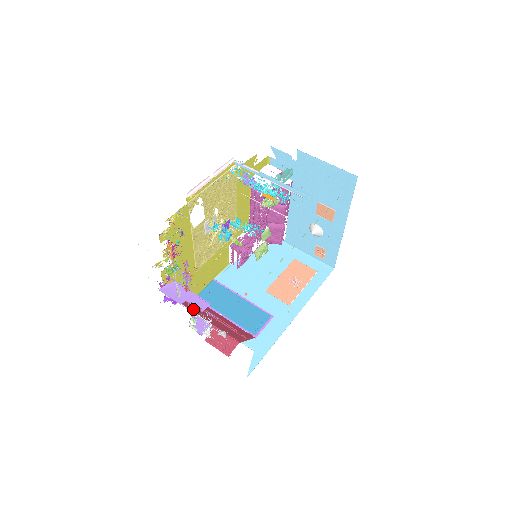
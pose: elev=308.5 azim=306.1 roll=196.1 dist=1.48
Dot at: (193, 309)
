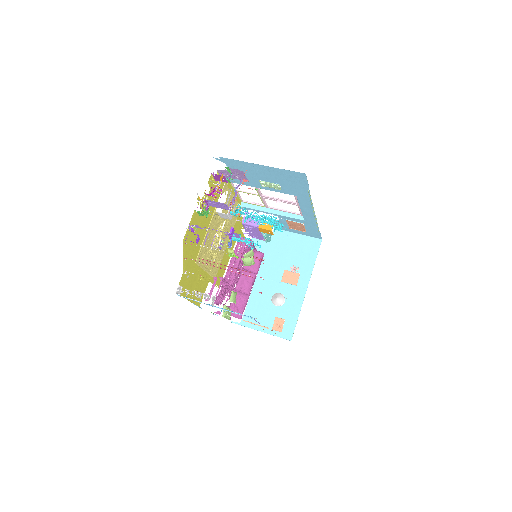
Dot at: occluded
